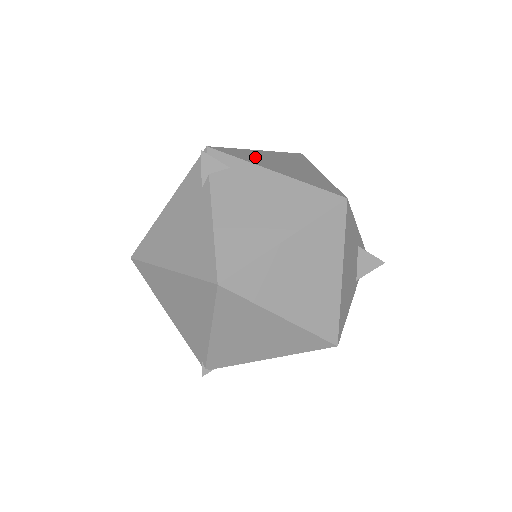
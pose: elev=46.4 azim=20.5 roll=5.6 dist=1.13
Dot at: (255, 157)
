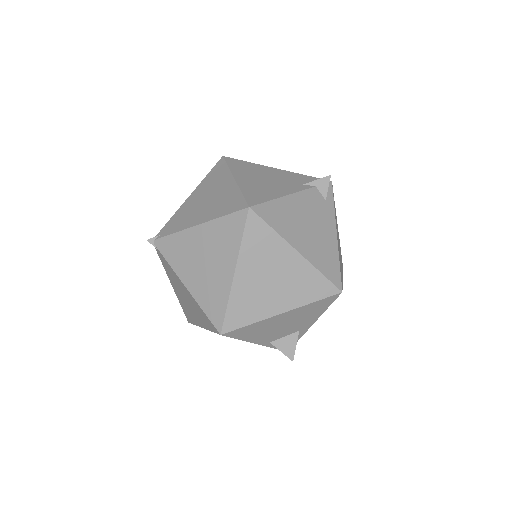
Dot at: occluded
